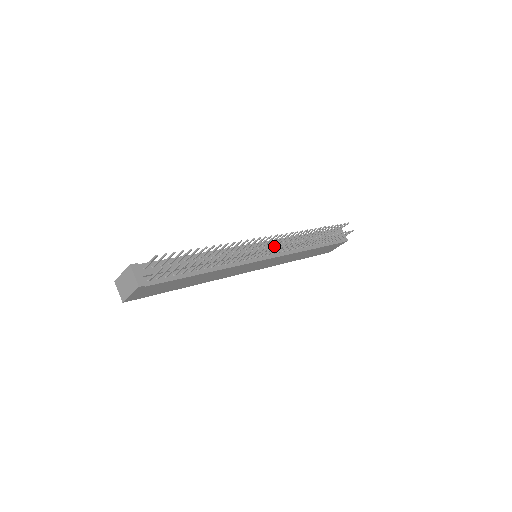
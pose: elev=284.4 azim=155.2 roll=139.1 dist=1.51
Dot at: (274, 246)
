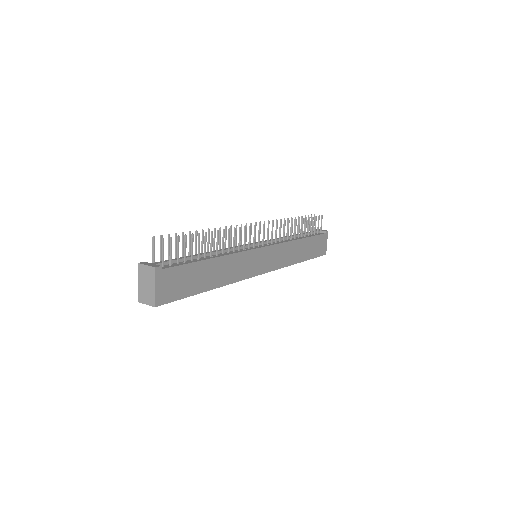
Dot at: (259, 227)
